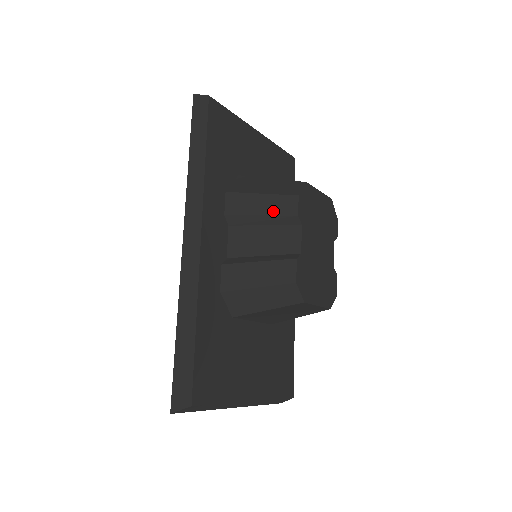
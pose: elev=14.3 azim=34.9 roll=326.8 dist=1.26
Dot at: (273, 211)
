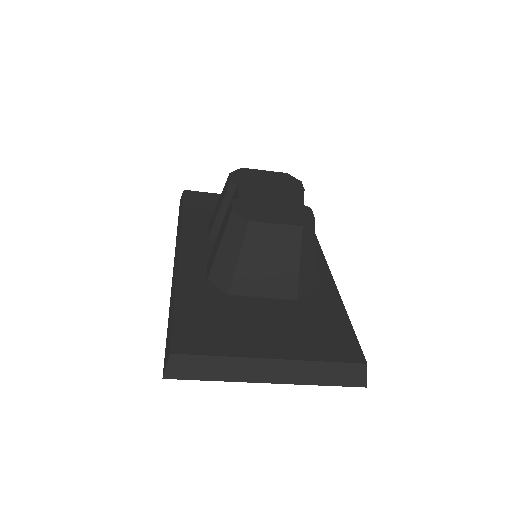
Dot at: (222, 199)
